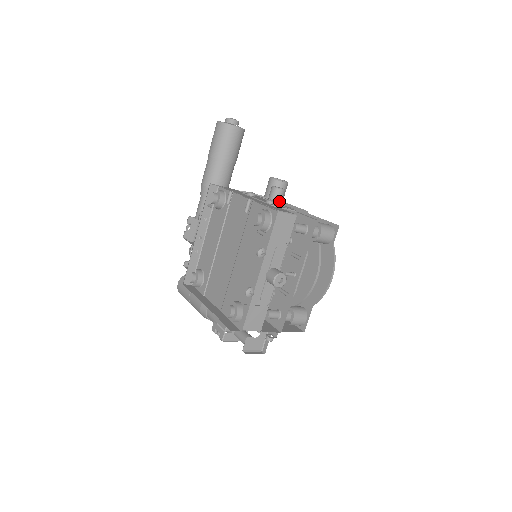
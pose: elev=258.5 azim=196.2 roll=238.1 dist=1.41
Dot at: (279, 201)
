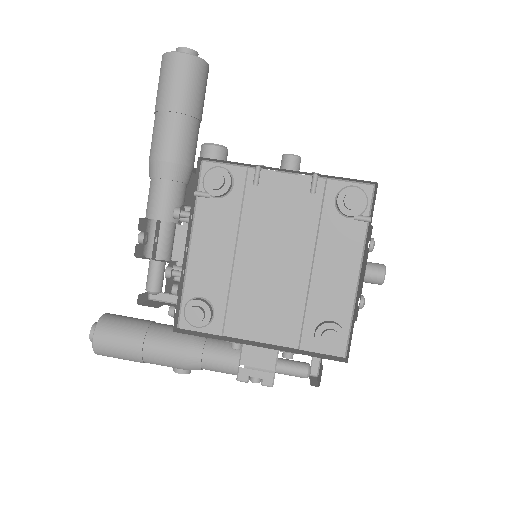
Dot at: occluded
